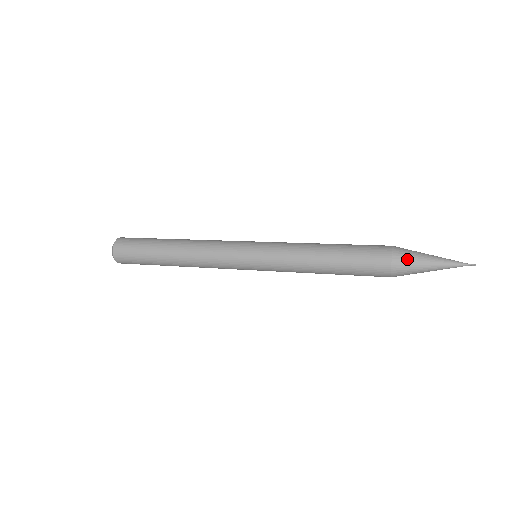
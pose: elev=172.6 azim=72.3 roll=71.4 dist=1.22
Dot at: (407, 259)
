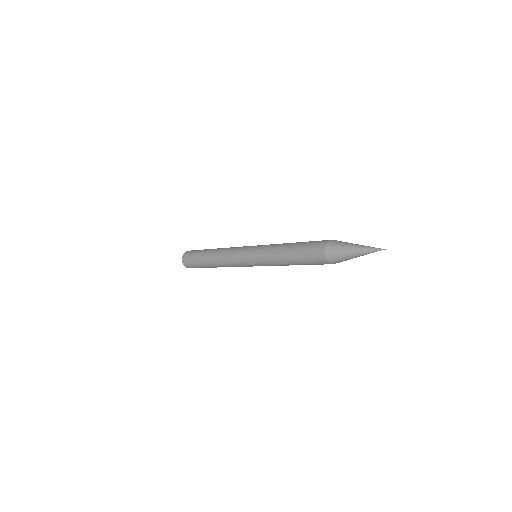
Dot at: (336, 248)
